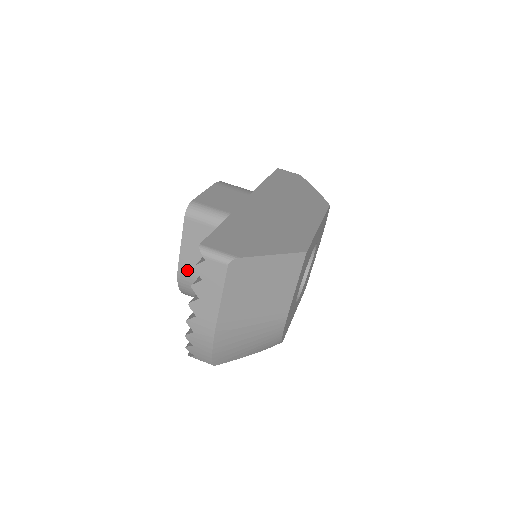
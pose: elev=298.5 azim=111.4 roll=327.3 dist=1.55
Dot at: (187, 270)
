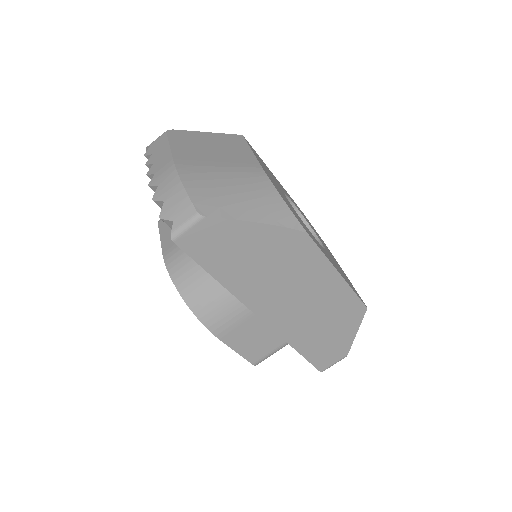
Dot at: occluded
